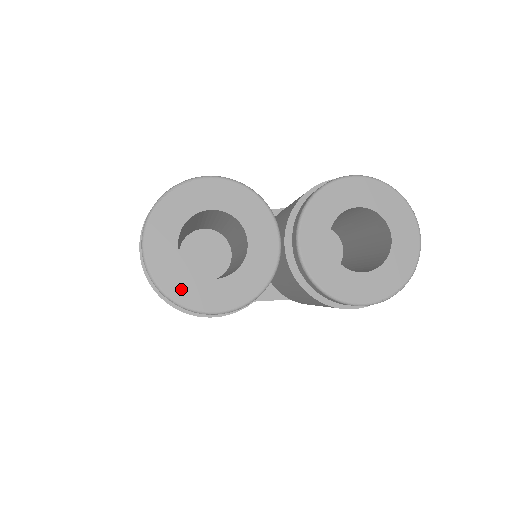
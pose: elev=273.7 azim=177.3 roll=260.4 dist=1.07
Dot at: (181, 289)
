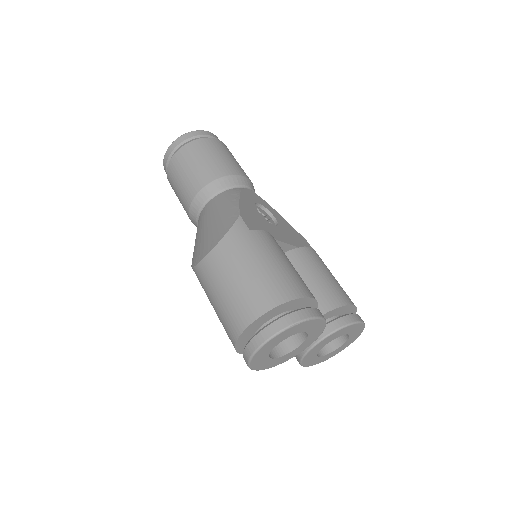
Dot at: (258, 362)
